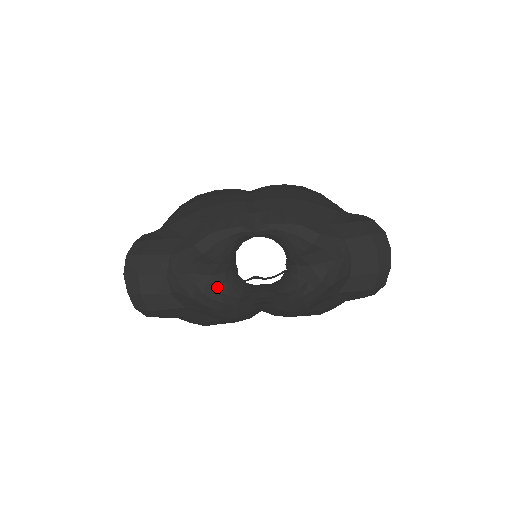
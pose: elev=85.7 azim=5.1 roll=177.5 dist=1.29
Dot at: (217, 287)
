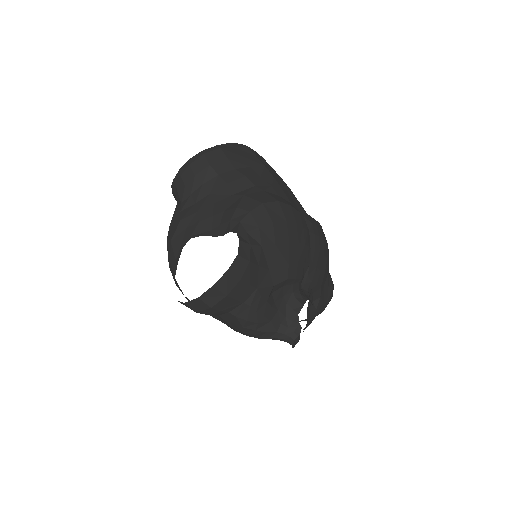
Dot at: (269, 332)
